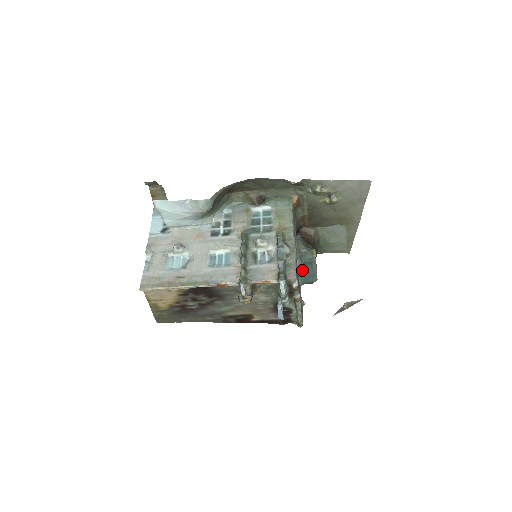
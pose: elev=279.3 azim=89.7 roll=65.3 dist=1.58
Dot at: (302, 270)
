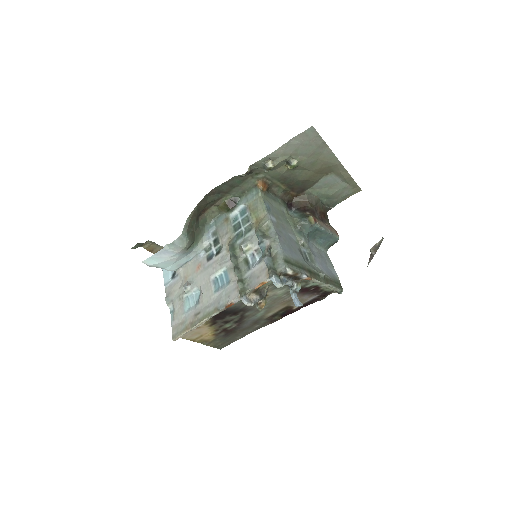
Dot at: (315, 238)
